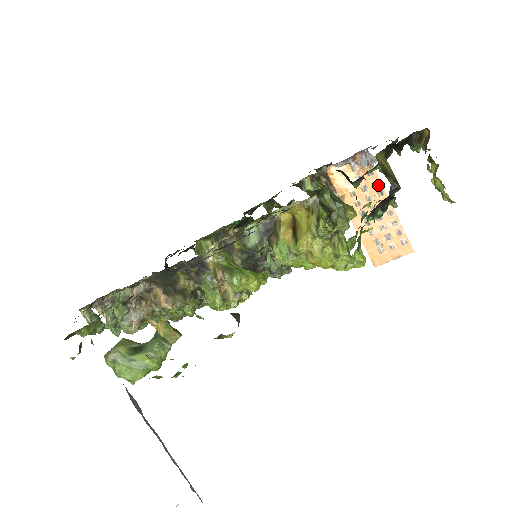
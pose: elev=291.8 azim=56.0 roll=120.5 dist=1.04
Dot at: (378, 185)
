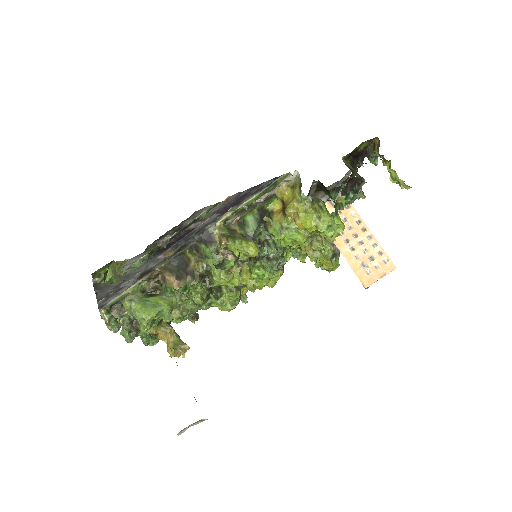
Dot at: (355, 215)
